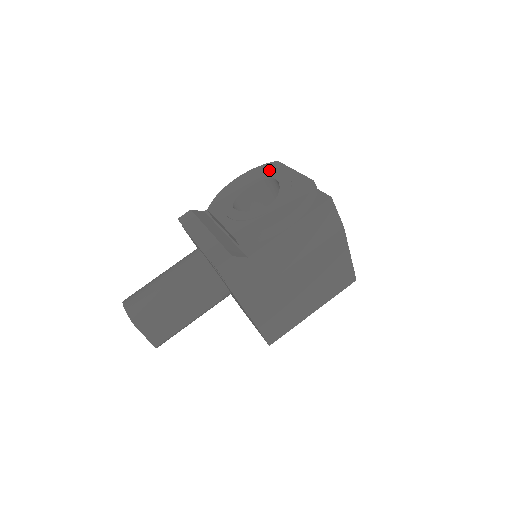
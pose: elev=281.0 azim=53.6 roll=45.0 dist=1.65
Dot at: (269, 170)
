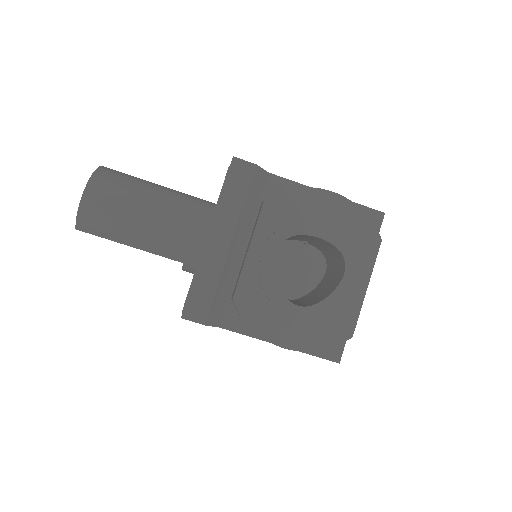
Dot at: (361, 243)
